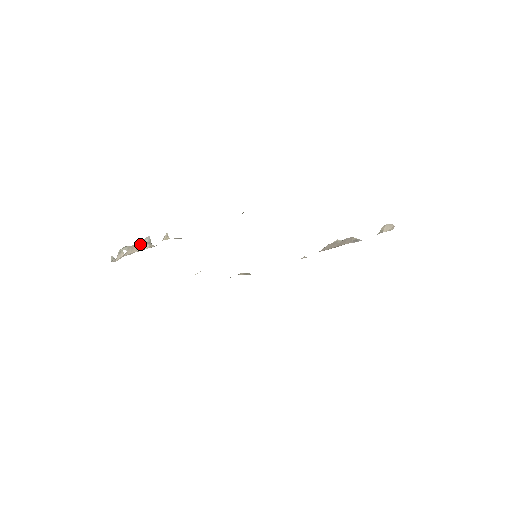
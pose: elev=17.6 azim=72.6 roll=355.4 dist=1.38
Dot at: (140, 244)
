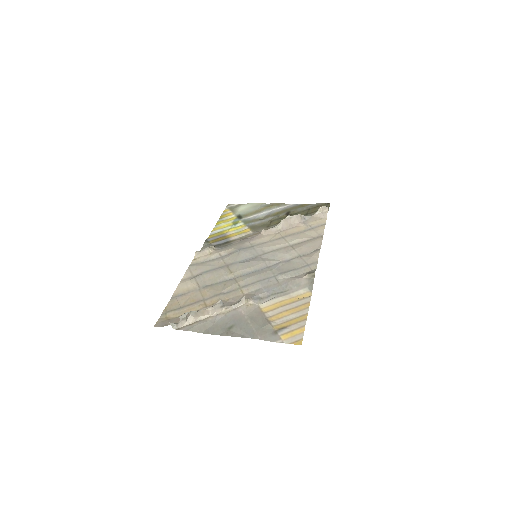
Dot at: (214, 309)
